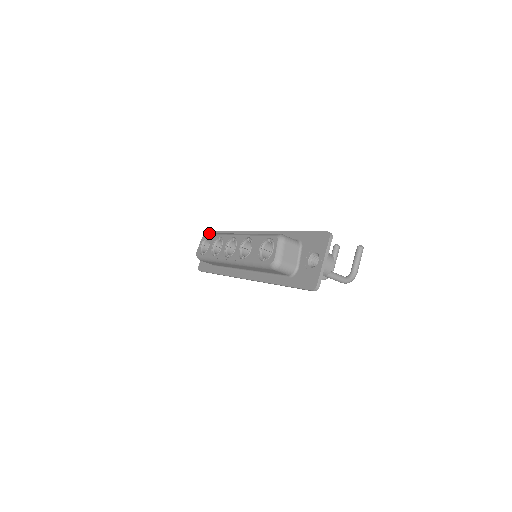
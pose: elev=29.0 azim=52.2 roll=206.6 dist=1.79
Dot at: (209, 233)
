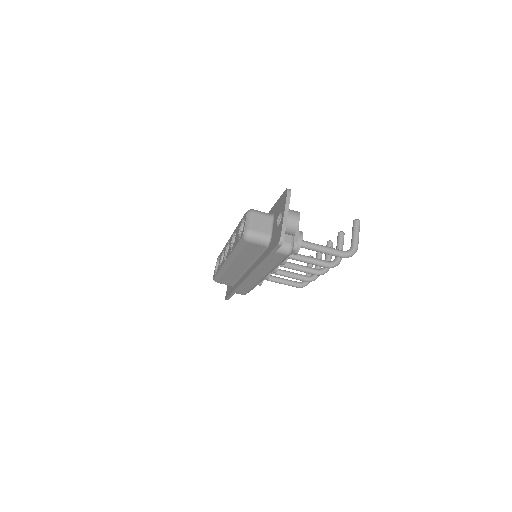
Dot at: occluded
